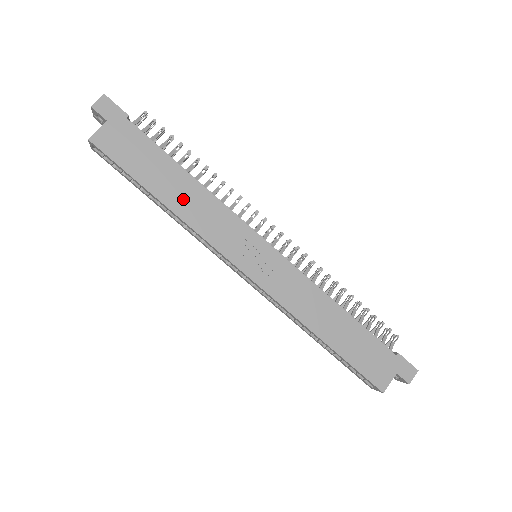
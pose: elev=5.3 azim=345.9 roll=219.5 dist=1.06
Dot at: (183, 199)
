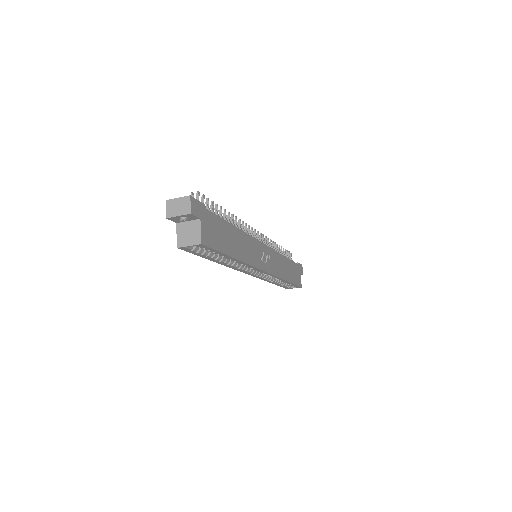
Dot at: (240, 248)
